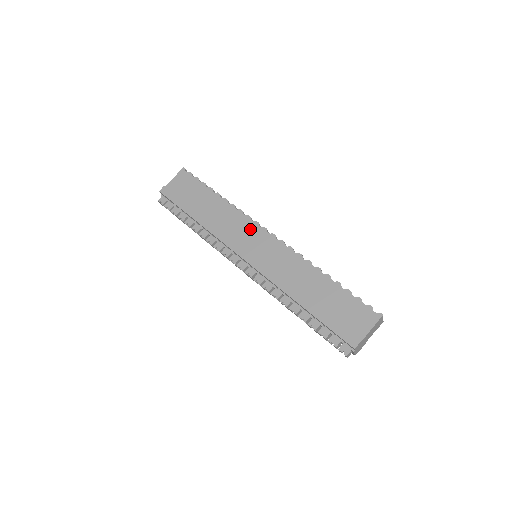
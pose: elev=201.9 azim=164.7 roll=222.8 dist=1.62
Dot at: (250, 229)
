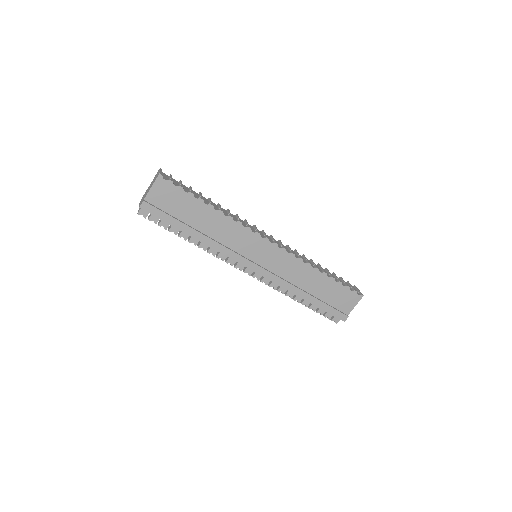
Dot at: (252, 241)
